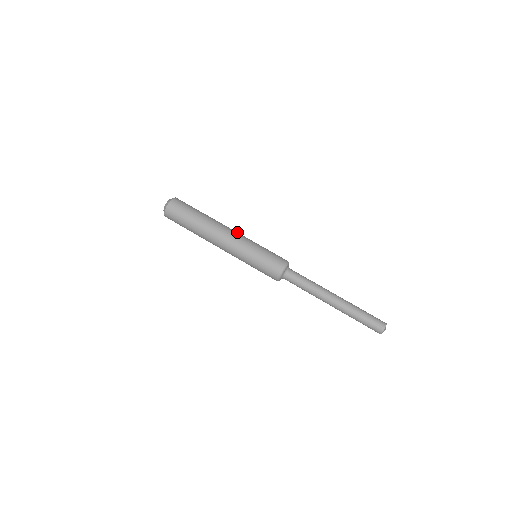
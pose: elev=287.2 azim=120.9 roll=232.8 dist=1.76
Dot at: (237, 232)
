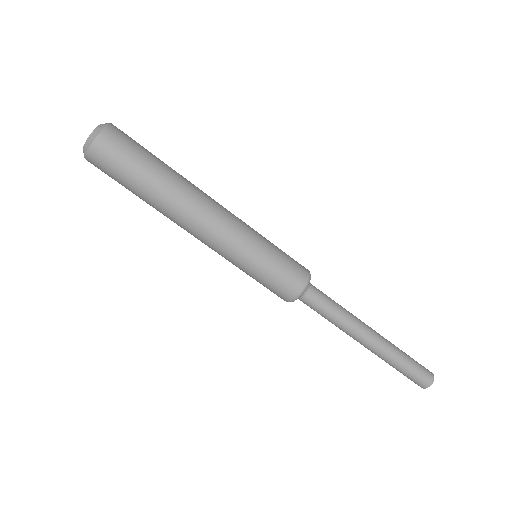
Dot at: occluded
